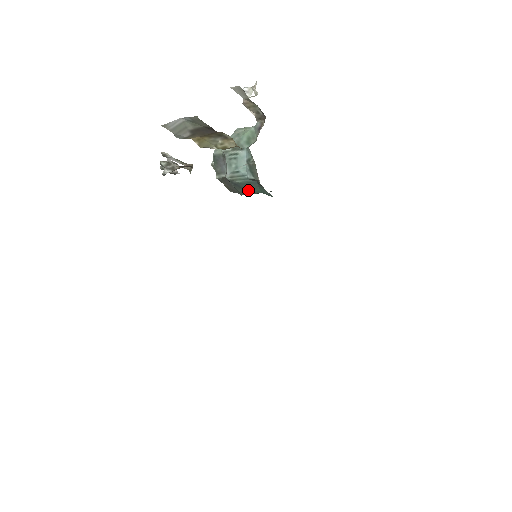
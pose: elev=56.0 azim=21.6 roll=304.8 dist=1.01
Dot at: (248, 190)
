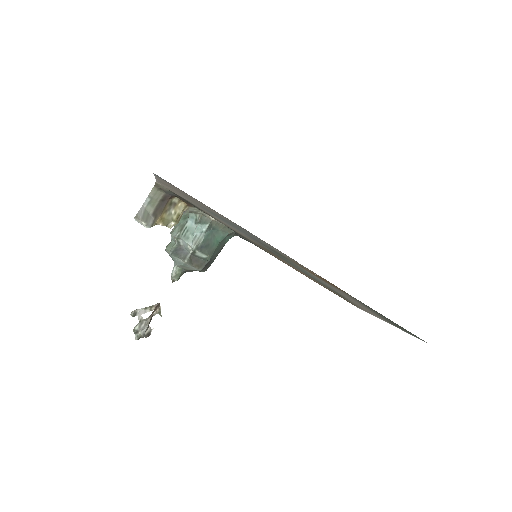
Dot at: (211, 247)
